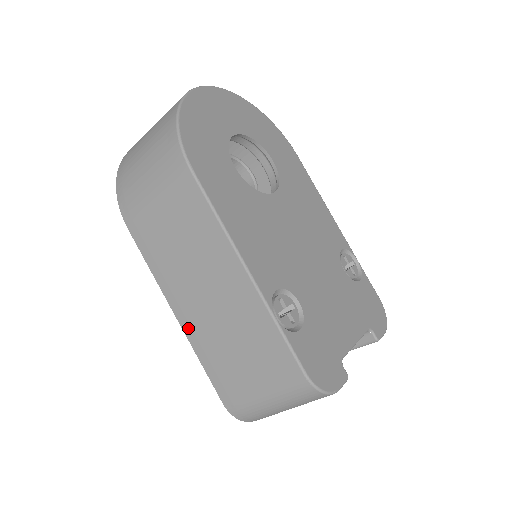
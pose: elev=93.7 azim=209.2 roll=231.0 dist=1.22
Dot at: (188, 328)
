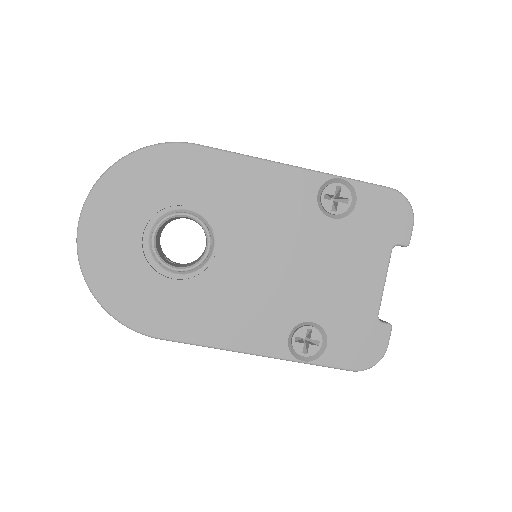
Dot at: occluded
